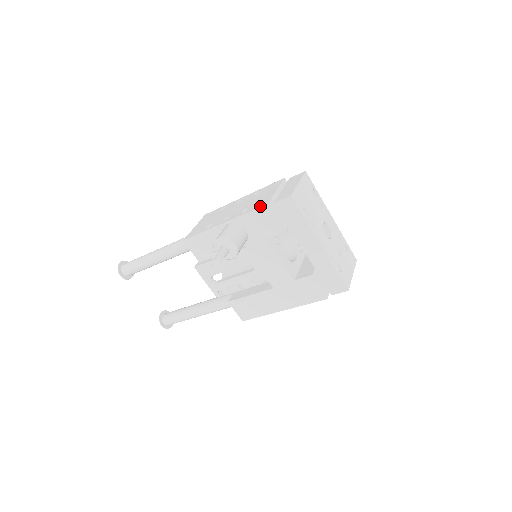
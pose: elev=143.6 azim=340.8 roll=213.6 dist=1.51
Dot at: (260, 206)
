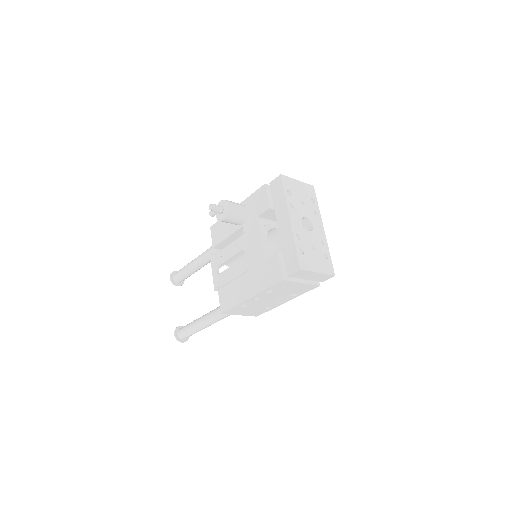
Dot at: (261, 187)
